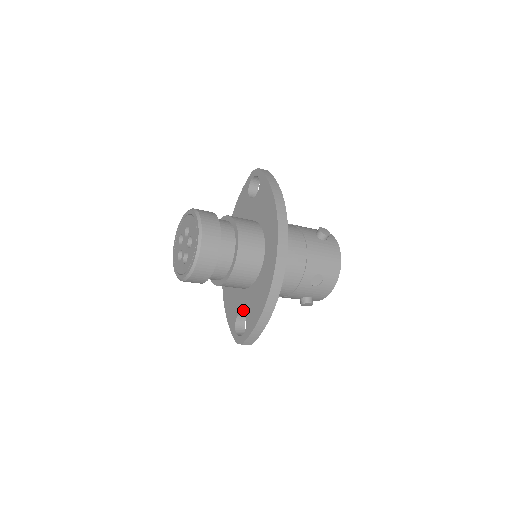
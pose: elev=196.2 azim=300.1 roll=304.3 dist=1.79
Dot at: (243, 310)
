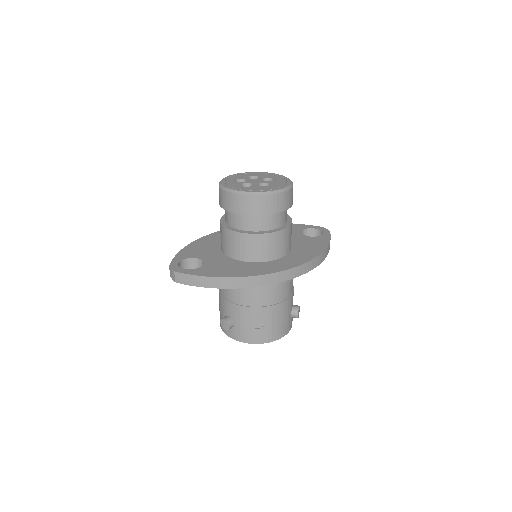
Dot at: (207, 261)
